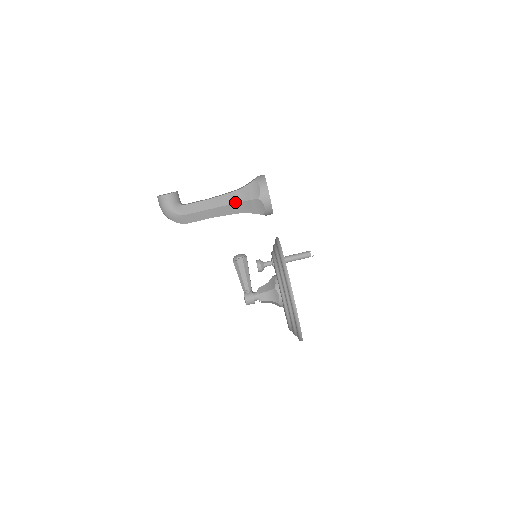
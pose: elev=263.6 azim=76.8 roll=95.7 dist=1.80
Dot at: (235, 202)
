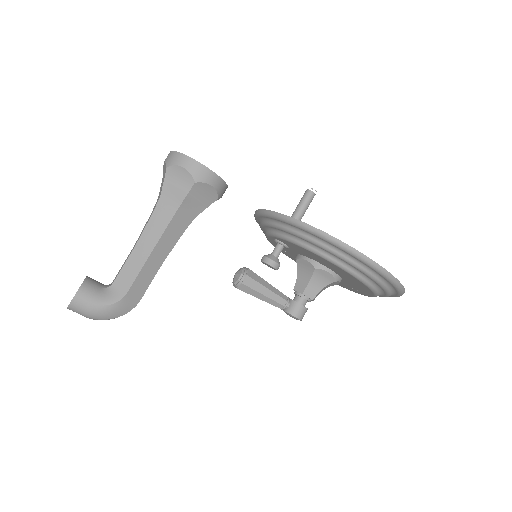
Dot at: (171, 216)
